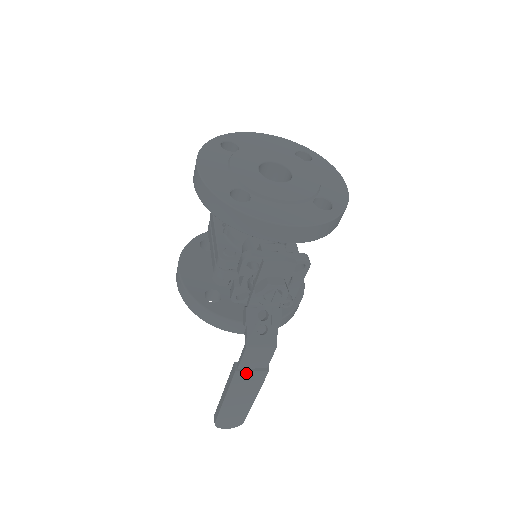
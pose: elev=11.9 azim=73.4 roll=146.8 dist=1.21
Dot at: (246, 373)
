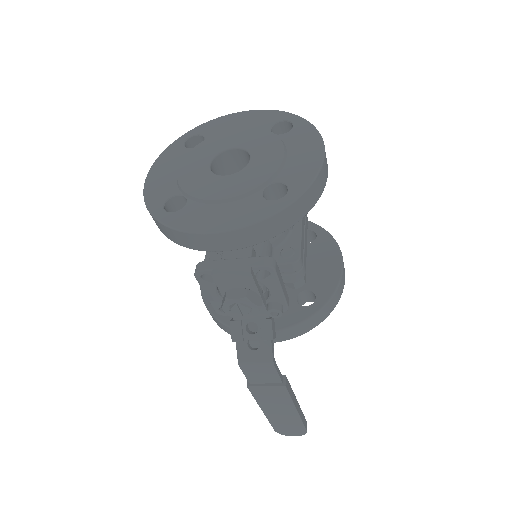
Dot at: (261, 388)
